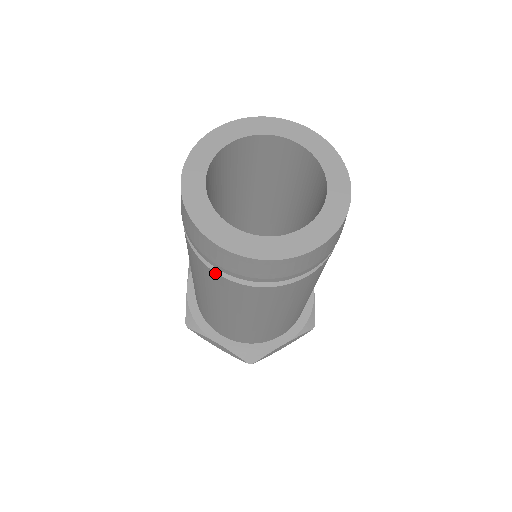
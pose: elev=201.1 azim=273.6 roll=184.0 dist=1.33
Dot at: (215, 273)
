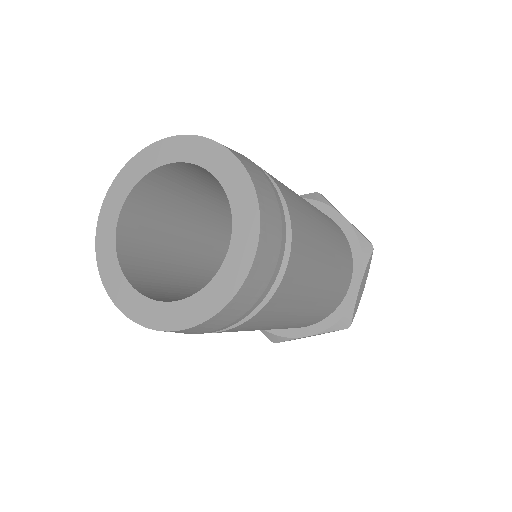
Dot at: occluded
